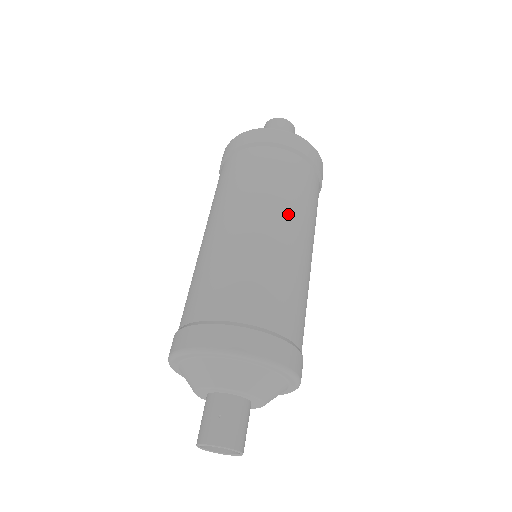
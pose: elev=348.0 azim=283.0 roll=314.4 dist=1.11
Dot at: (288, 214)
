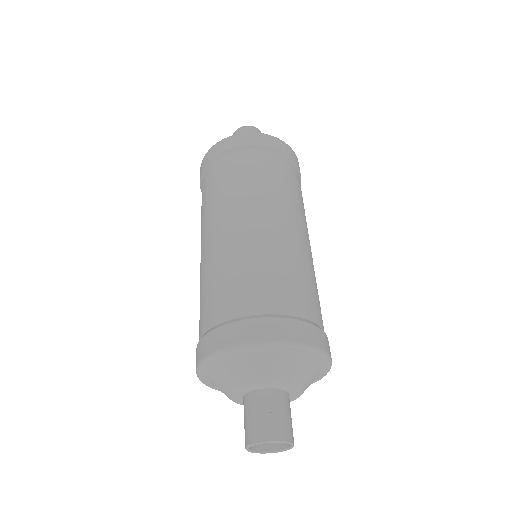
Dot at: (292, 212)
